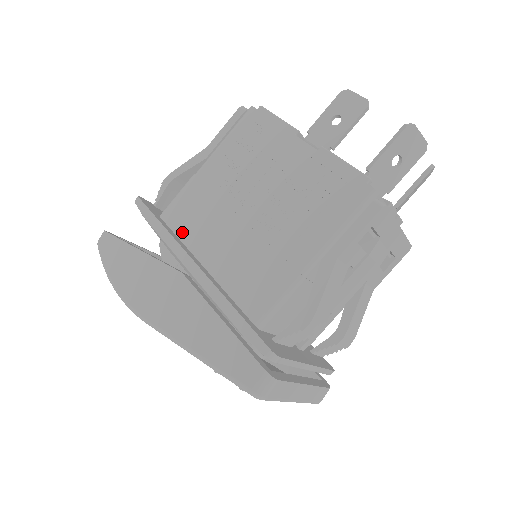
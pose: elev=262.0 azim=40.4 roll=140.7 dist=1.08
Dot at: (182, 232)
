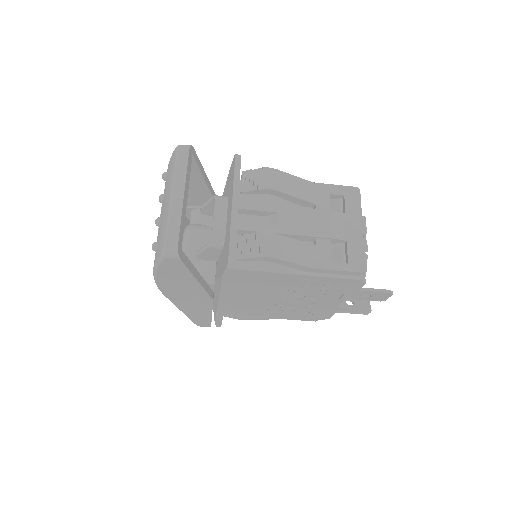
Dot at: (236, 282)
